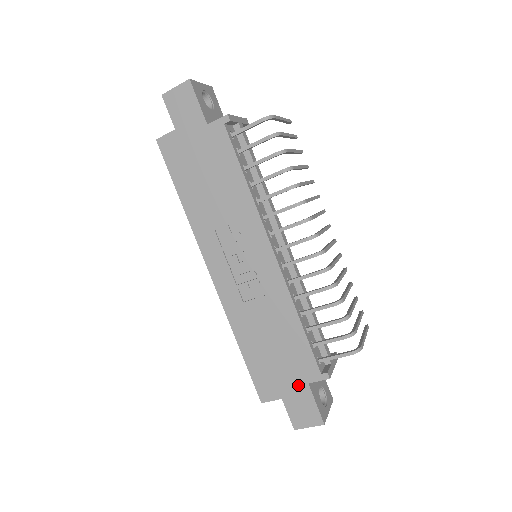
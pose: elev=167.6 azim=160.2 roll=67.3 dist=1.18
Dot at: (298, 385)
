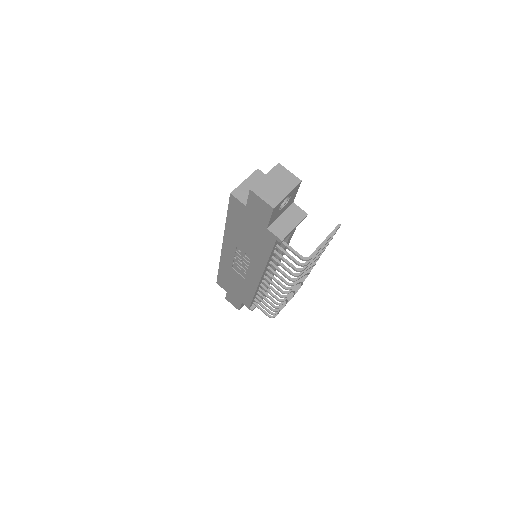
Dot at: (237, 298)
